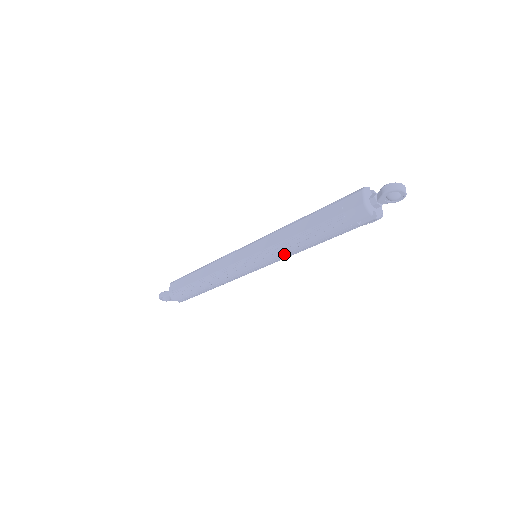
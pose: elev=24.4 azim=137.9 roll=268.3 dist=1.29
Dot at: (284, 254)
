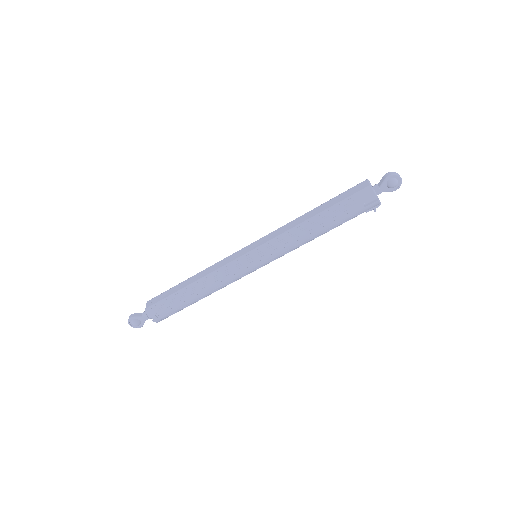
Dot at: (290, 243)
